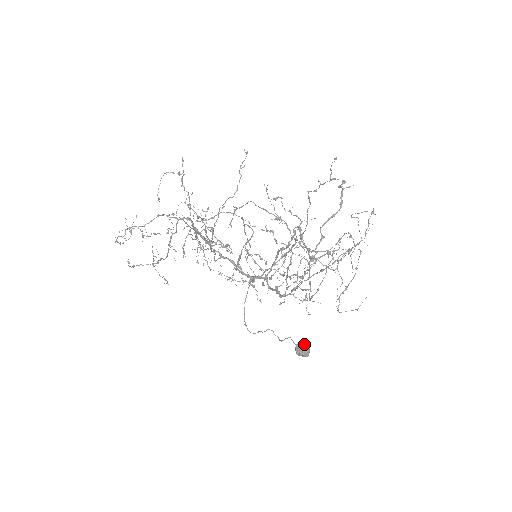
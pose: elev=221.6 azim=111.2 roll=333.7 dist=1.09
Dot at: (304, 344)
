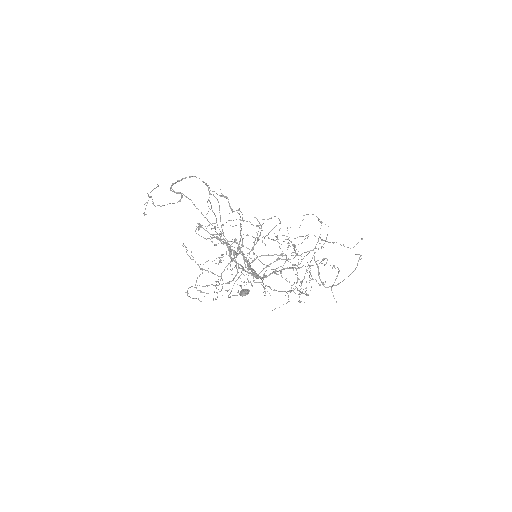
Dot at: (249, 291)
